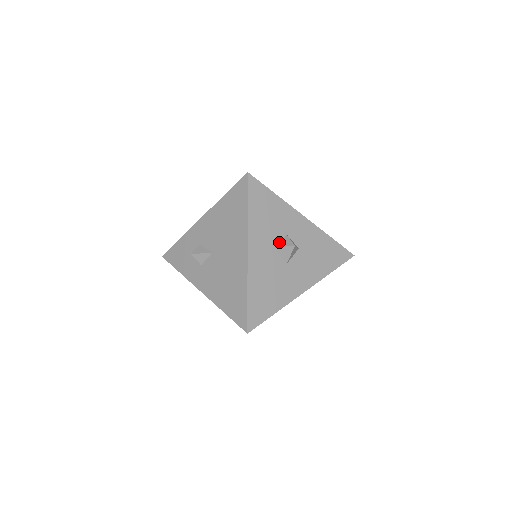
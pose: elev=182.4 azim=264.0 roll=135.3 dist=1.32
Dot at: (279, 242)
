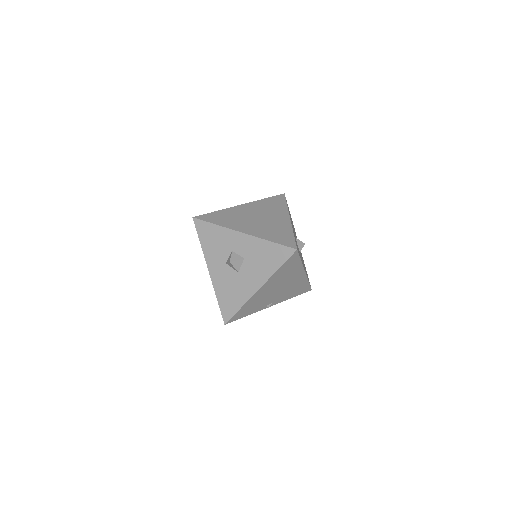
Dot at: (228, 258)
